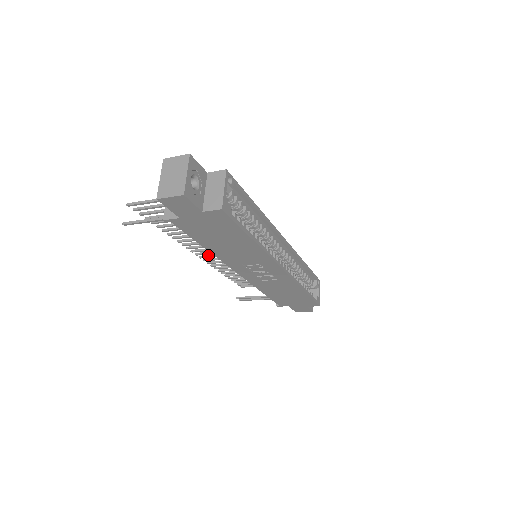
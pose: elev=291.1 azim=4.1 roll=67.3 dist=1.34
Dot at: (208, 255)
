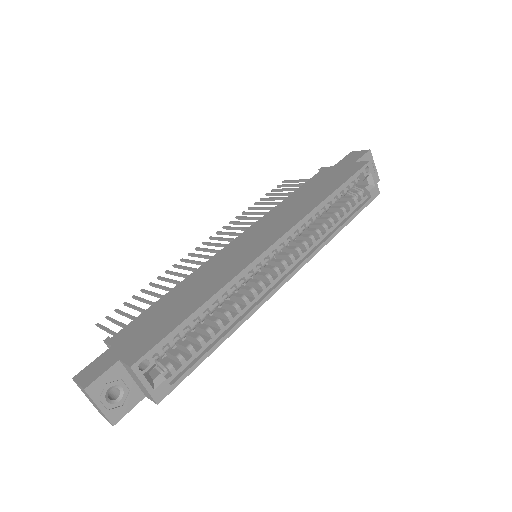
Dot at: (215, 238)
